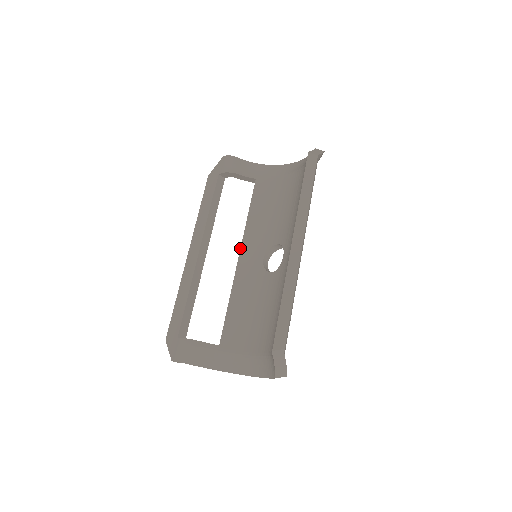
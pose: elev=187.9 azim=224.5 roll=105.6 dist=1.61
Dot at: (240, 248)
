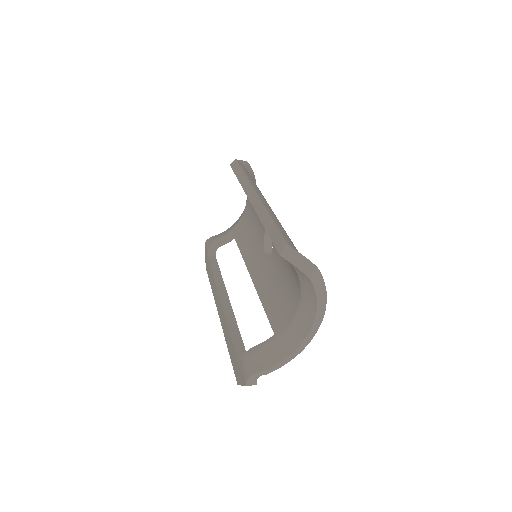
Dot at: occluded
